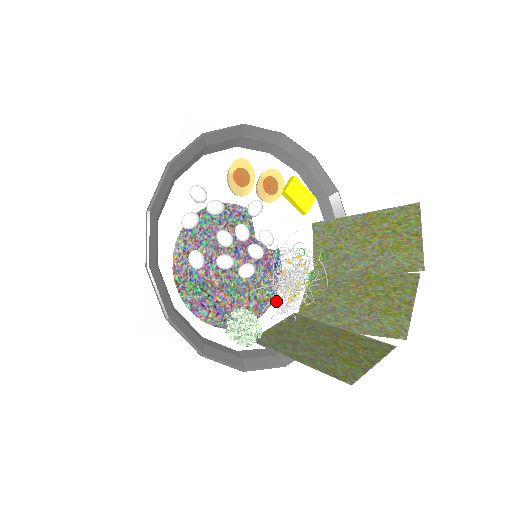
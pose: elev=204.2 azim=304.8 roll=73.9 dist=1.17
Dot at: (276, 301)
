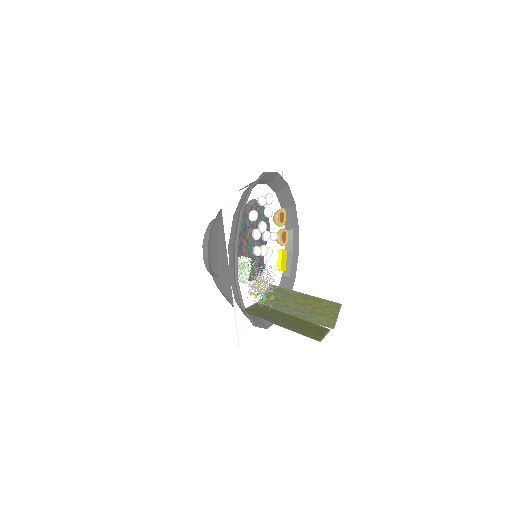
Dot at: (251, 284)
